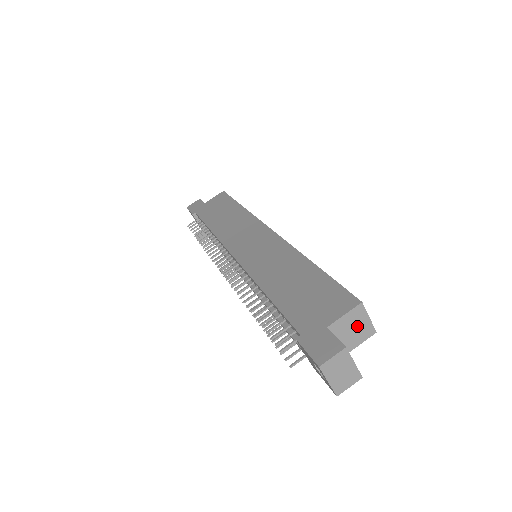
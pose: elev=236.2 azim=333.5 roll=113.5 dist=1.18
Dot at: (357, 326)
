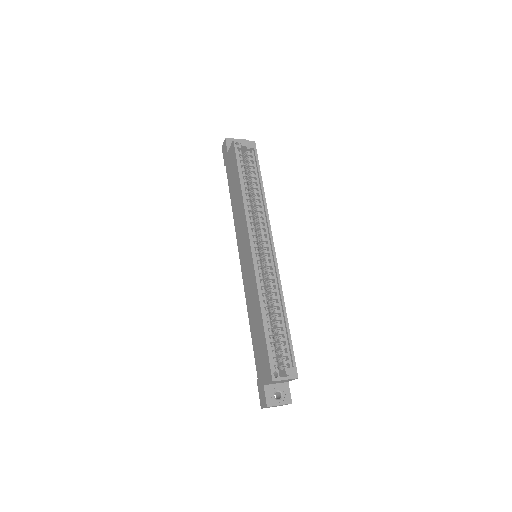
Dot at: (282, 381)
